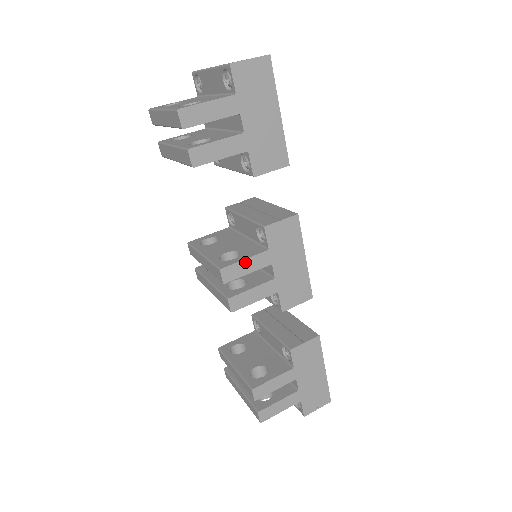
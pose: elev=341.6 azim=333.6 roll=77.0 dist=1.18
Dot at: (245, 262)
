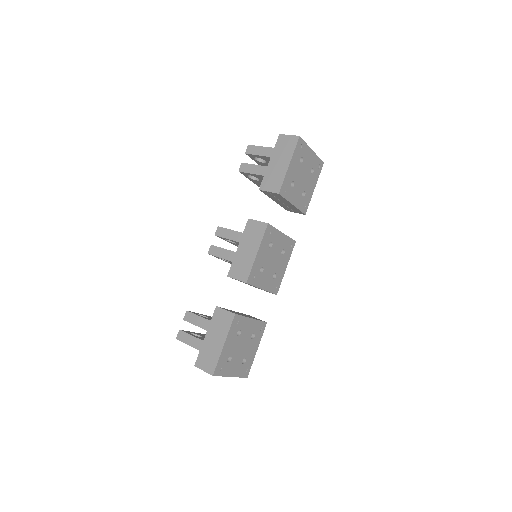
Dot at: (230, 231)
